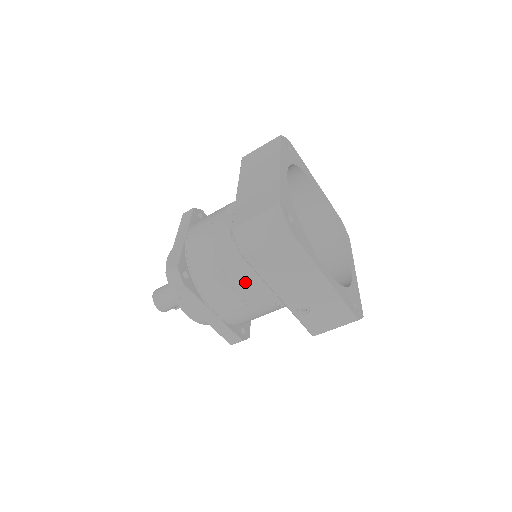
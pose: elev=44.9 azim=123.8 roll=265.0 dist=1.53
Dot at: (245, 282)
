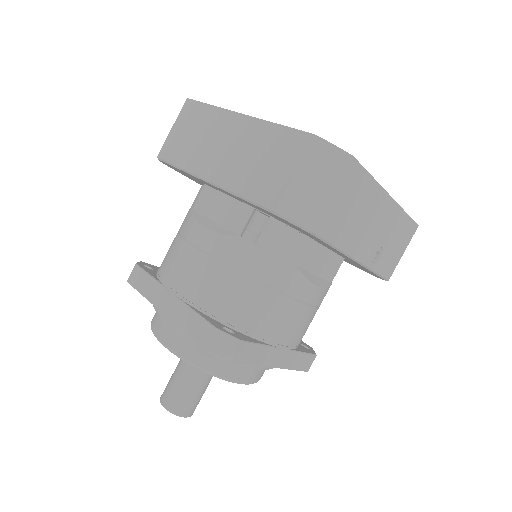
Dot at: (301, 278)
